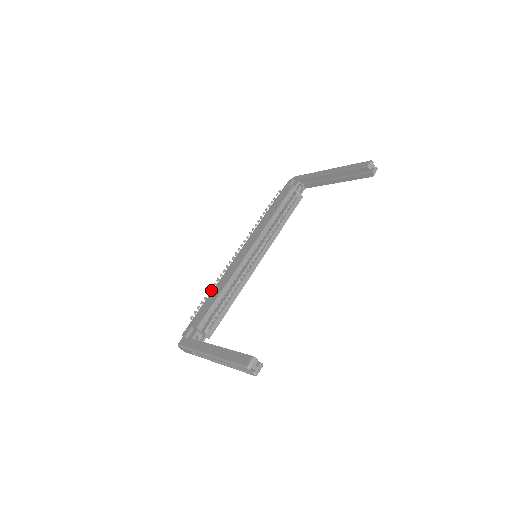
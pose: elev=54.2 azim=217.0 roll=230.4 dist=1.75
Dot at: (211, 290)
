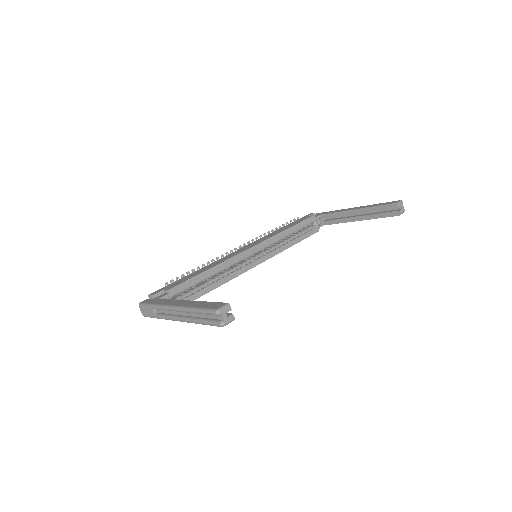
Dot at: (197, 269)
